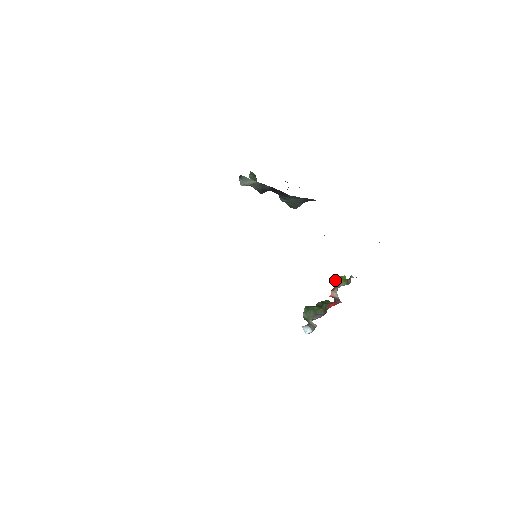
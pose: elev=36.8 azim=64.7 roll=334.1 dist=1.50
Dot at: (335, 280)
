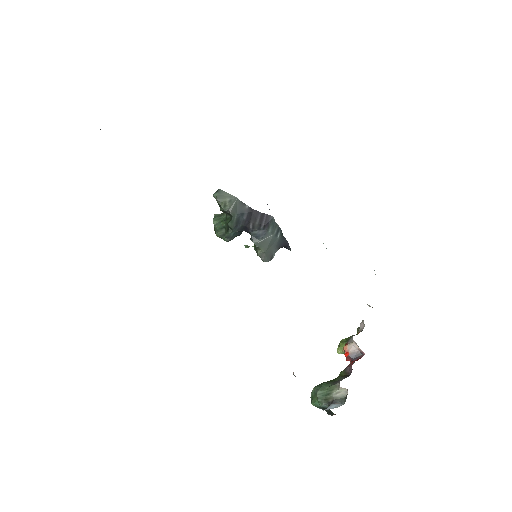
Dot at: (339, 344)
